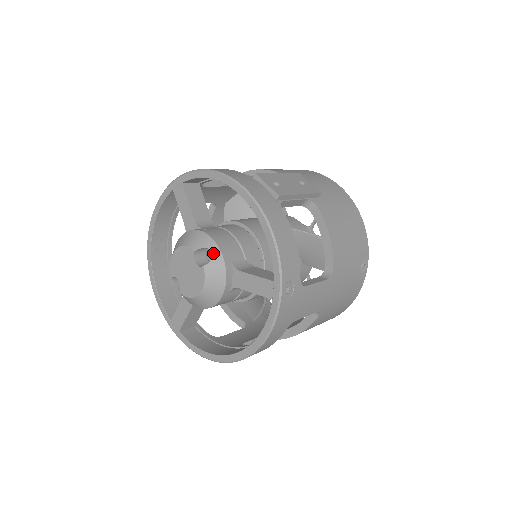
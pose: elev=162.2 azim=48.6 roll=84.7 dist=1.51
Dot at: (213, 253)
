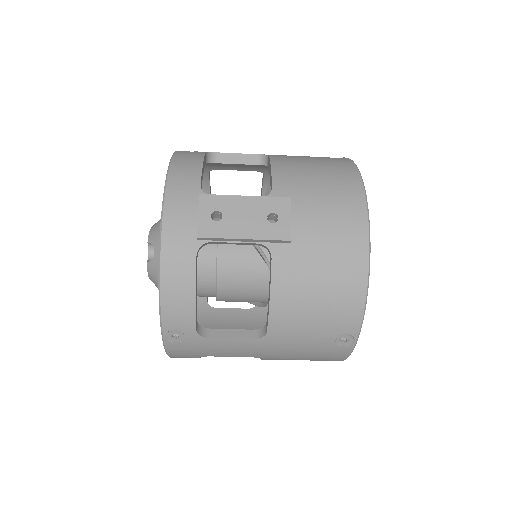
Dot at: (155, 254)
